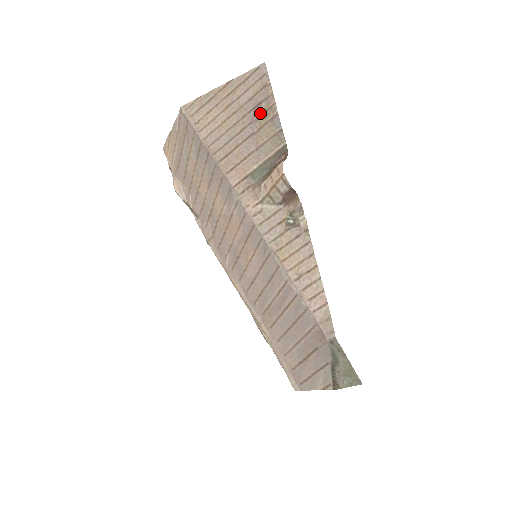
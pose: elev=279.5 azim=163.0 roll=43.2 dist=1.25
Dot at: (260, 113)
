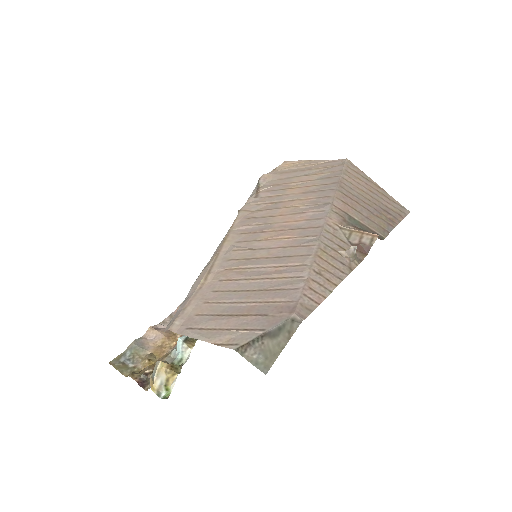
Dot at: (386, 215)
